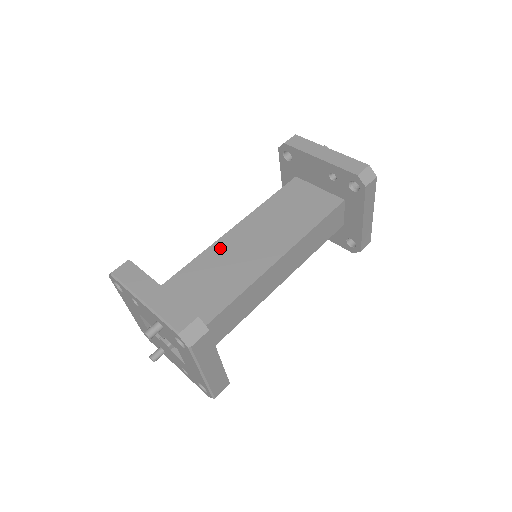
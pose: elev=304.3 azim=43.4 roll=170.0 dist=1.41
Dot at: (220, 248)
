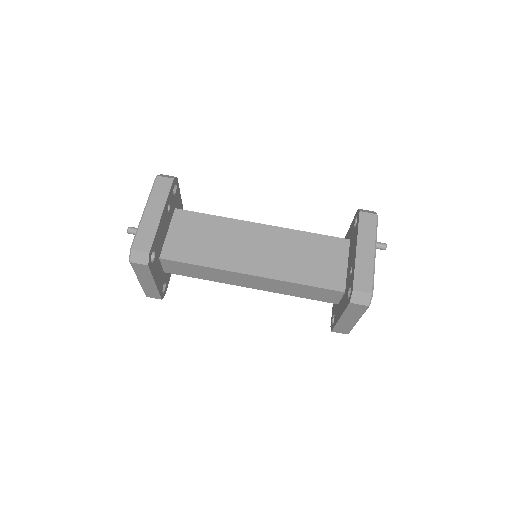
Dot at: (239, 227)
